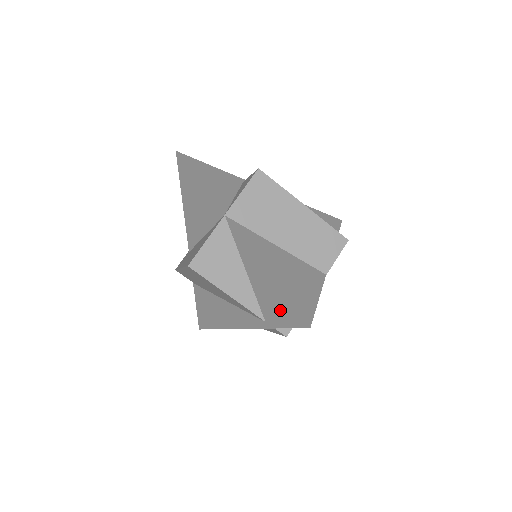
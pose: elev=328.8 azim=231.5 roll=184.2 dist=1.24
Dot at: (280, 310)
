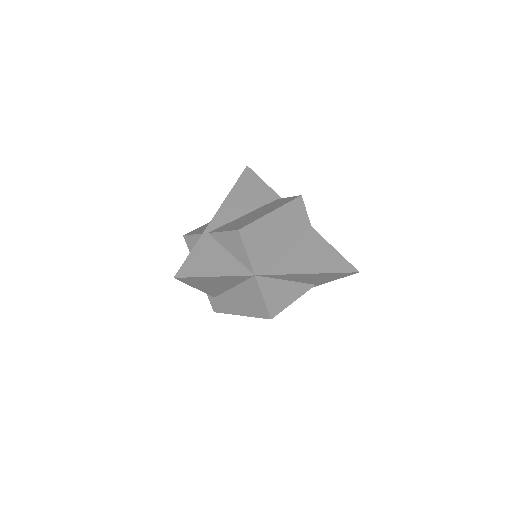
Dot at: (330, 278)
